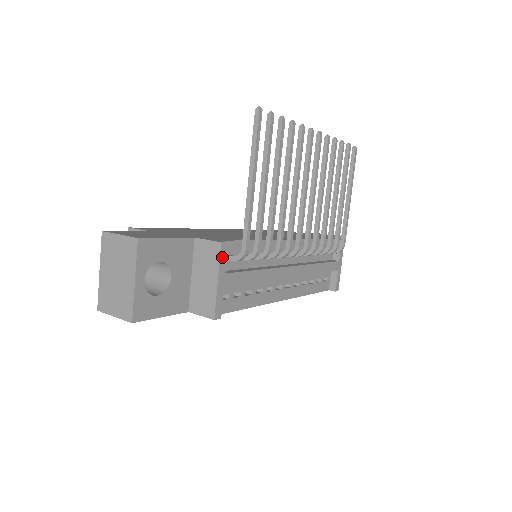
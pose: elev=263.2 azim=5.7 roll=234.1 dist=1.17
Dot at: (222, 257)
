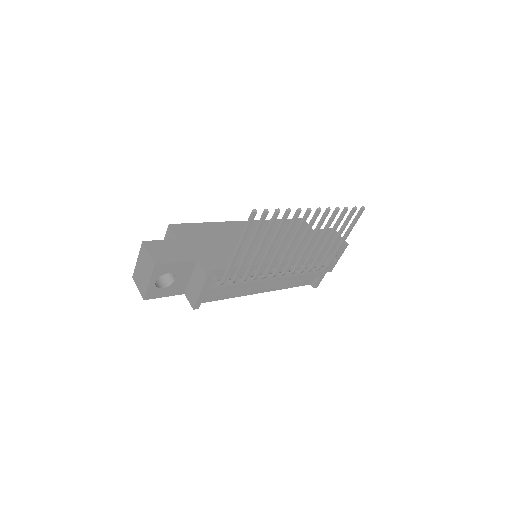
Dot at: (206, 282)
